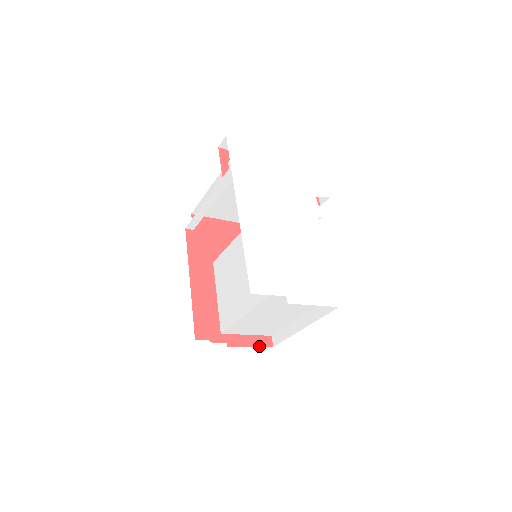
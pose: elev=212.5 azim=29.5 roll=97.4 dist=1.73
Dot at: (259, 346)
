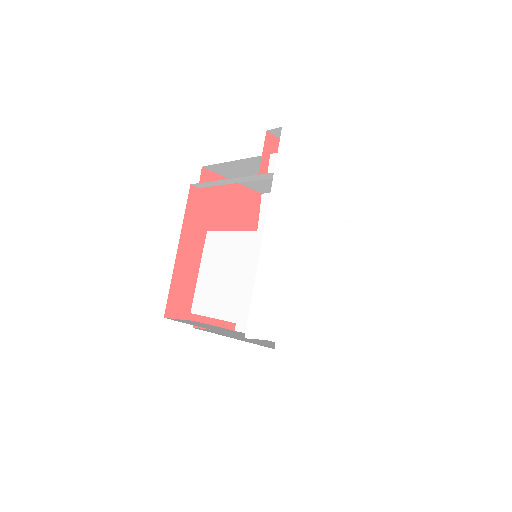
Dot at: occluded
